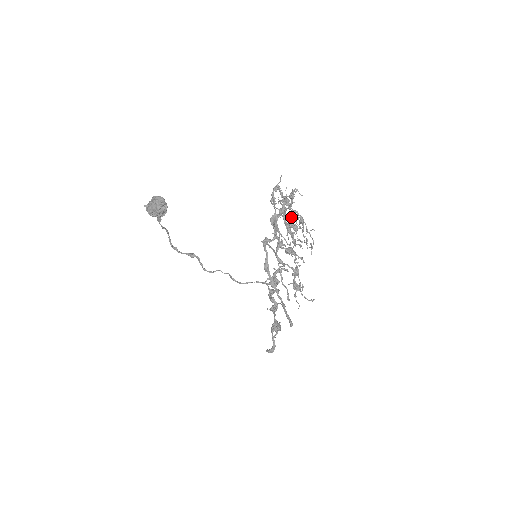
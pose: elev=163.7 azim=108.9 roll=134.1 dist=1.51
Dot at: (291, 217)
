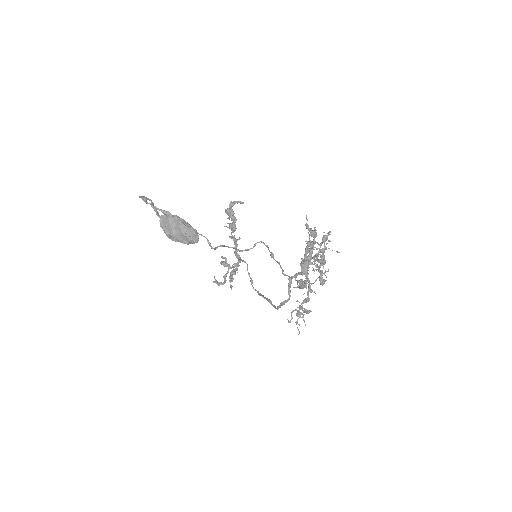
Dot at: occluded
